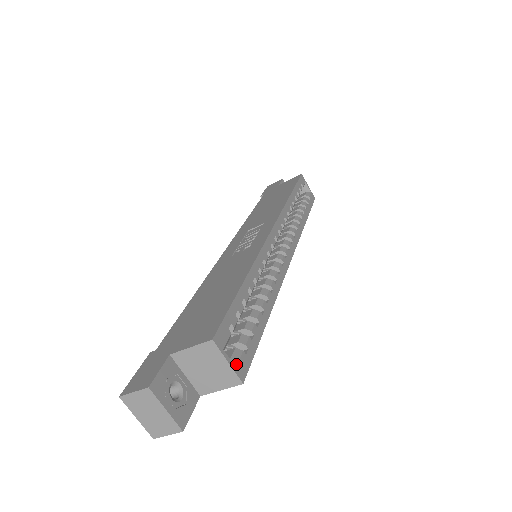
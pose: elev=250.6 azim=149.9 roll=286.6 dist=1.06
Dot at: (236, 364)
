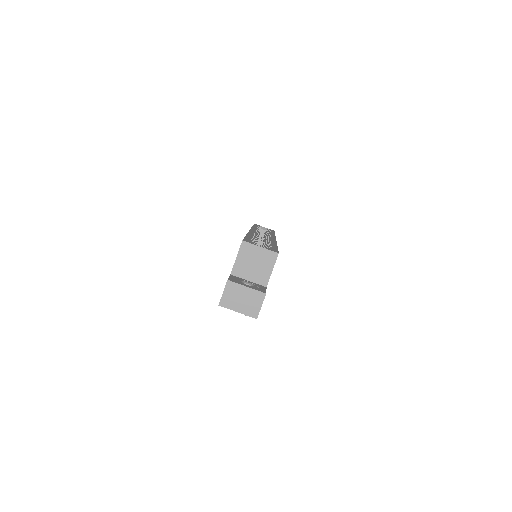
Dot at: (267, 249)
